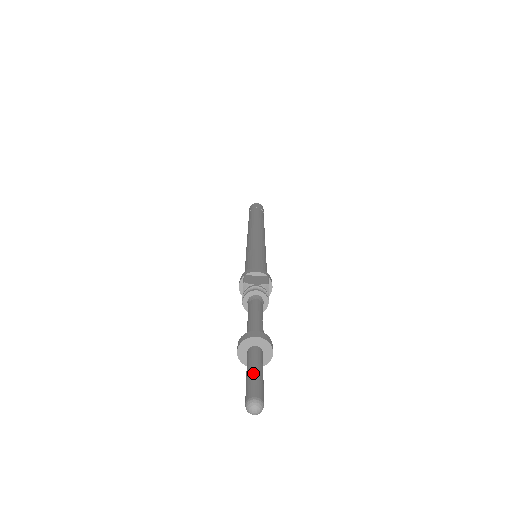
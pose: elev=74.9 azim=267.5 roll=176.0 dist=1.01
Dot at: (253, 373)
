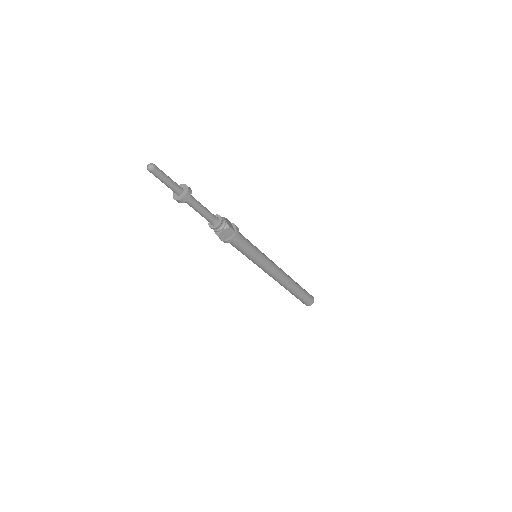
Dot at: occluded
